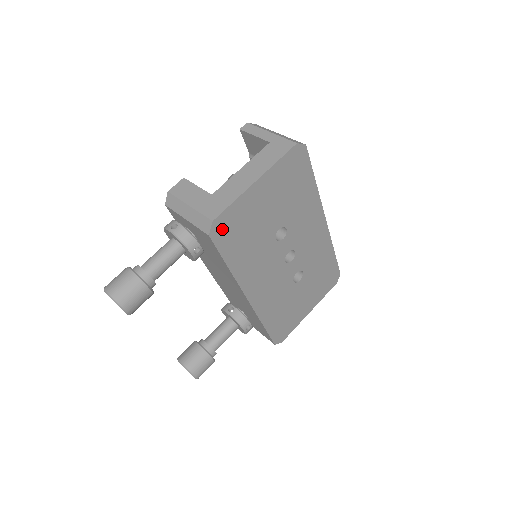
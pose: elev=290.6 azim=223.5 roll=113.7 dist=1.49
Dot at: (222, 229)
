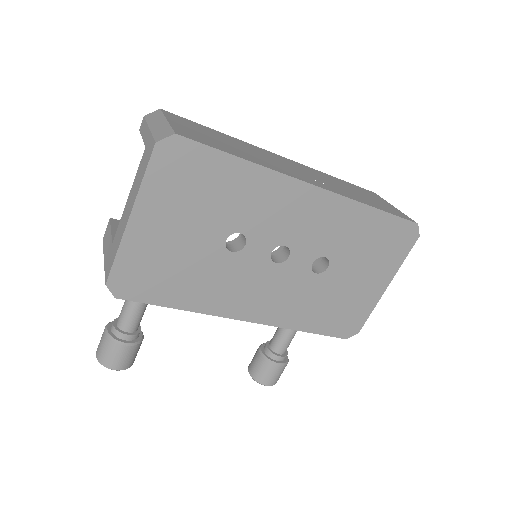
Dot at: (129, 284)
